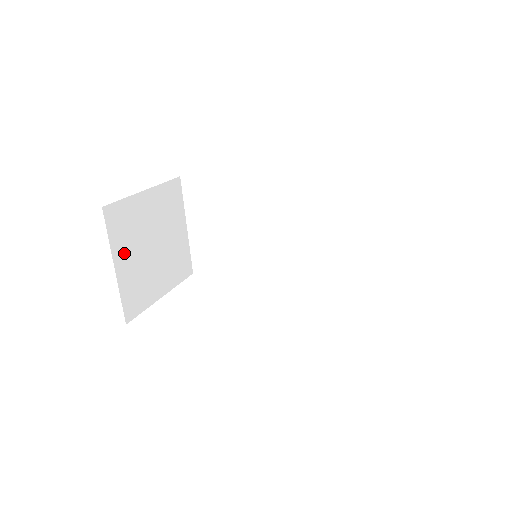
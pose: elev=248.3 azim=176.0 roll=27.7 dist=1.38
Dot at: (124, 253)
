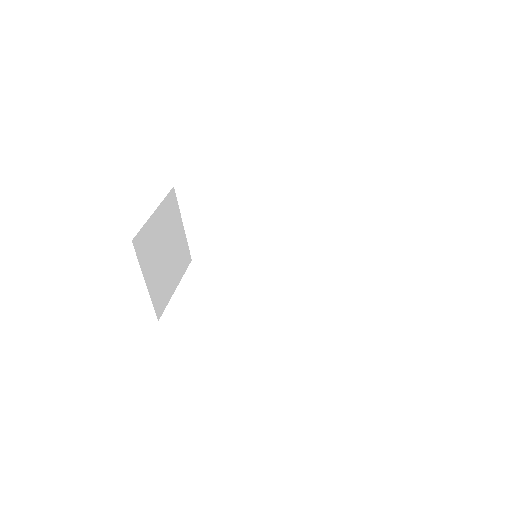
Dot at: (149, 268)
